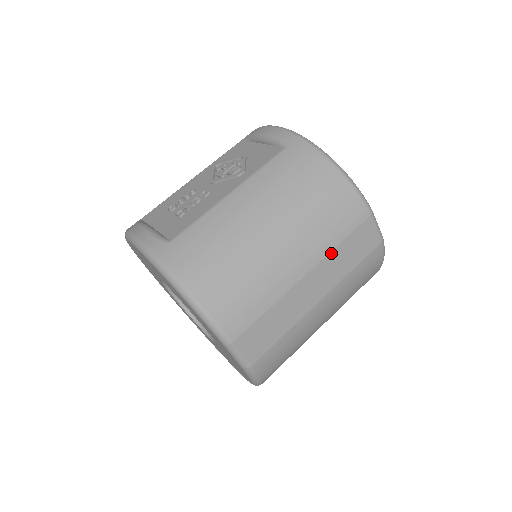
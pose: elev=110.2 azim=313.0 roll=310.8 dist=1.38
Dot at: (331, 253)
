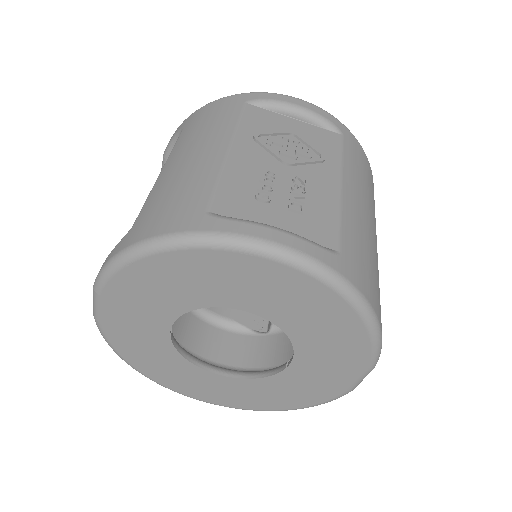
Dot at: occluded
